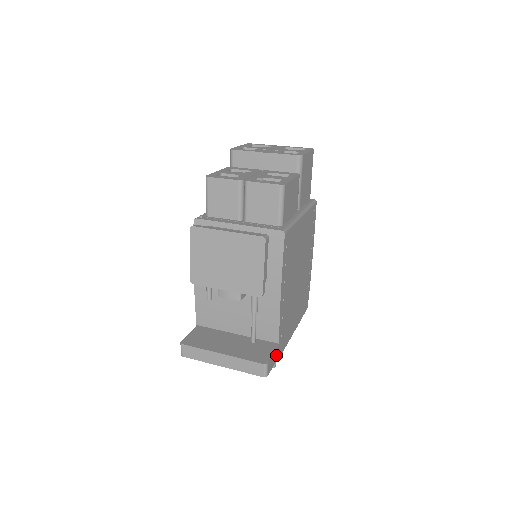
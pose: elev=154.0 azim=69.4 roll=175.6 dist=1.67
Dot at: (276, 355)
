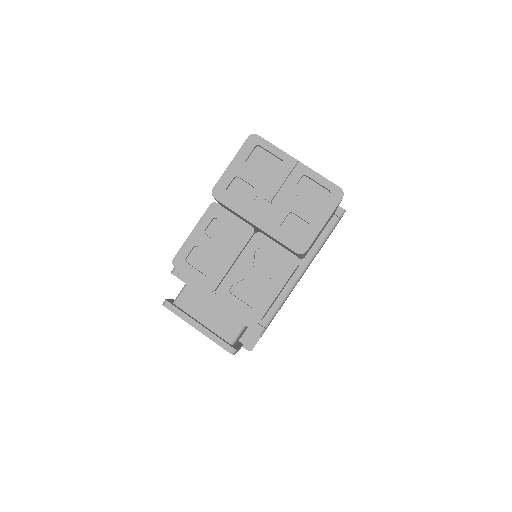
Dot at: occluded
